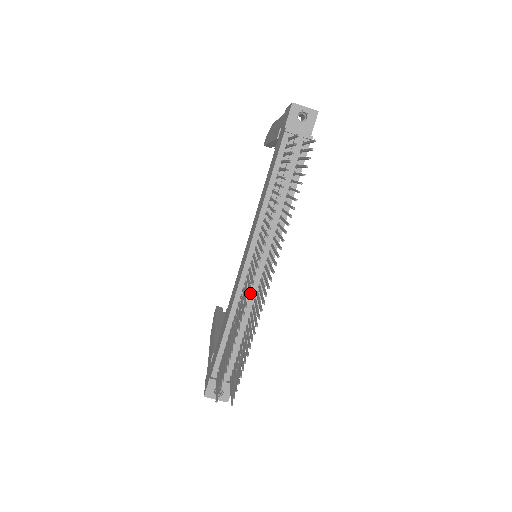
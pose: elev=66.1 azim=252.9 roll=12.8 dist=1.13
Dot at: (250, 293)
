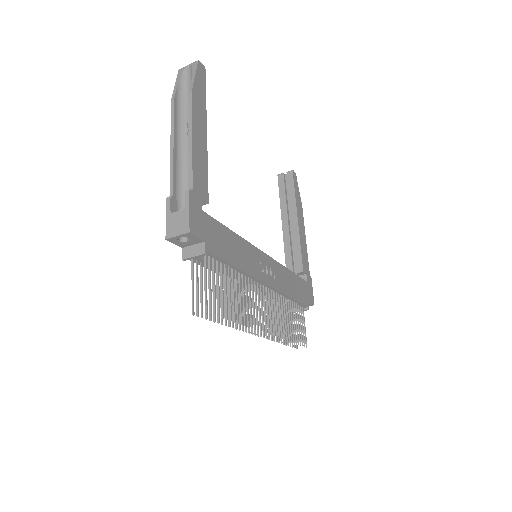
Dot at: occluded
